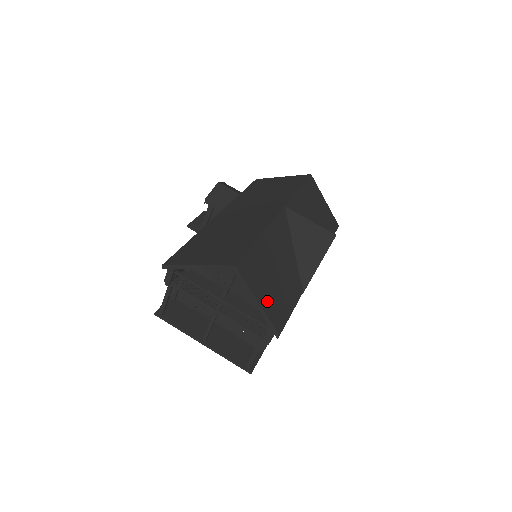
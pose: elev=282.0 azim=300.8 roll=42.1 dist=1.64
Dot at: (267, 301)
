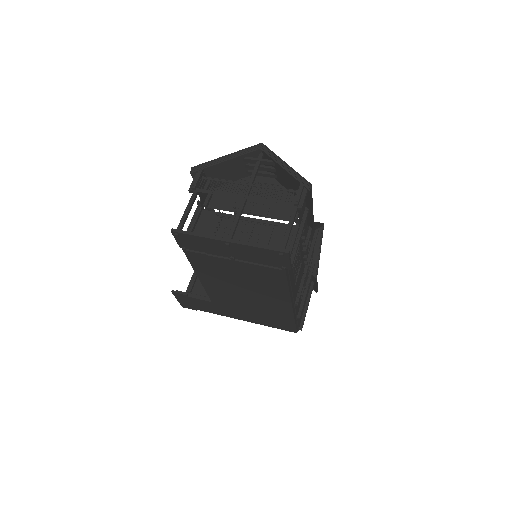
Dot at: occluded
